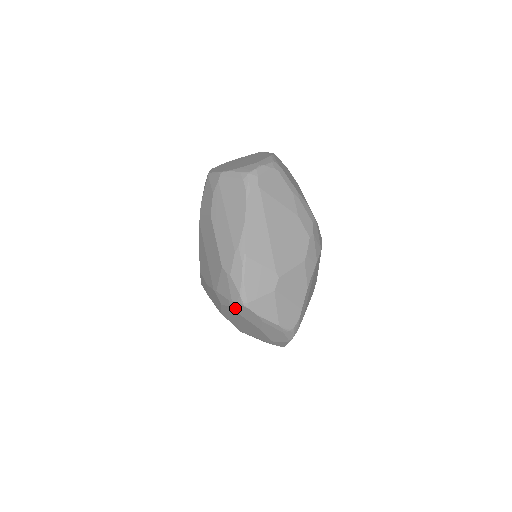
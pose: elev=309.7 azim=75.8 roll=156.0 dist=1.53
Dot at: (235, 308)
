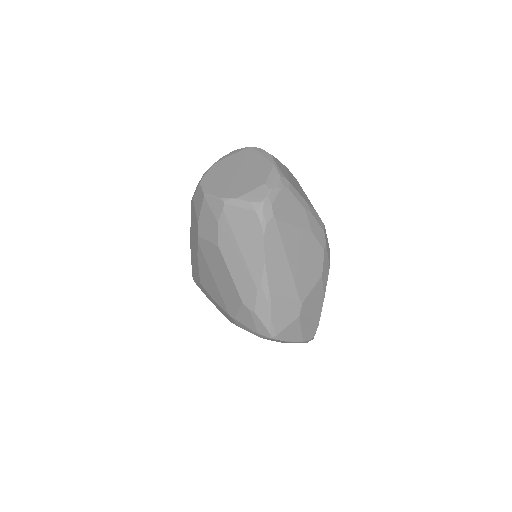
Dot at: (260, 337)
